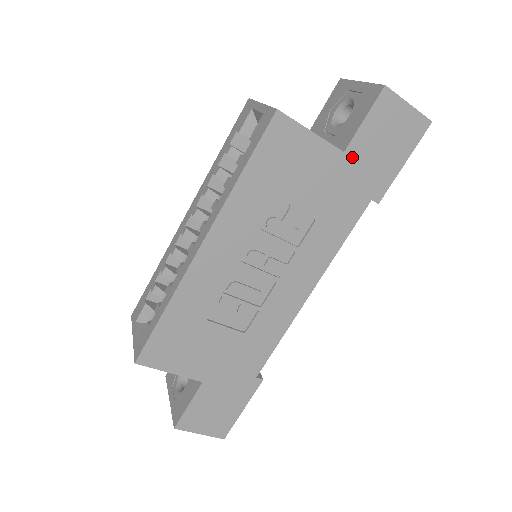
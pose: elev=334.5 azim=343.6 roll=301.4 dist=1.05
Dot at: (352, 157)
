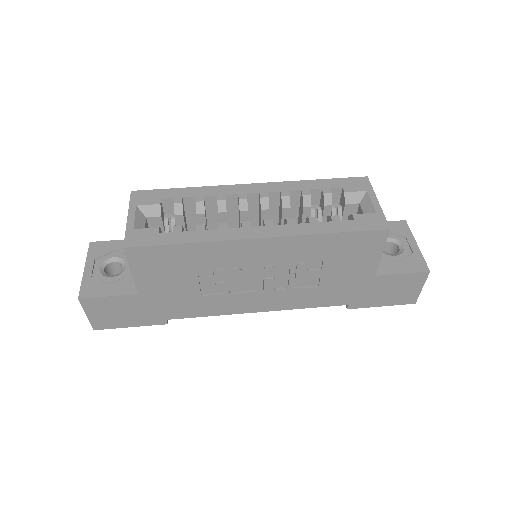
Dot at: (374, 281)
